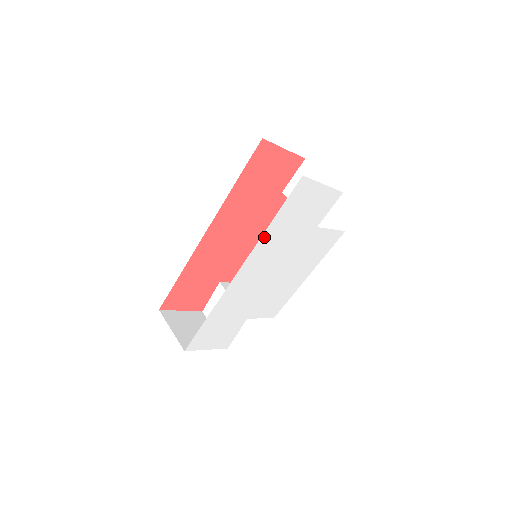
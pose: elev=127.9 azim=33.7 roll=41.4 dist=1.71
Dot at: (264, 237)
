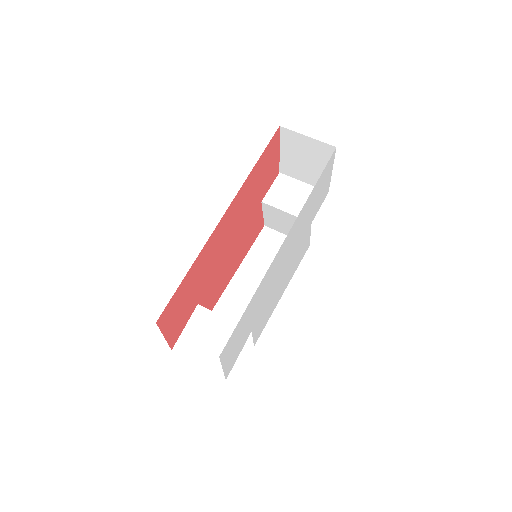
Dot at: (305, 205)
